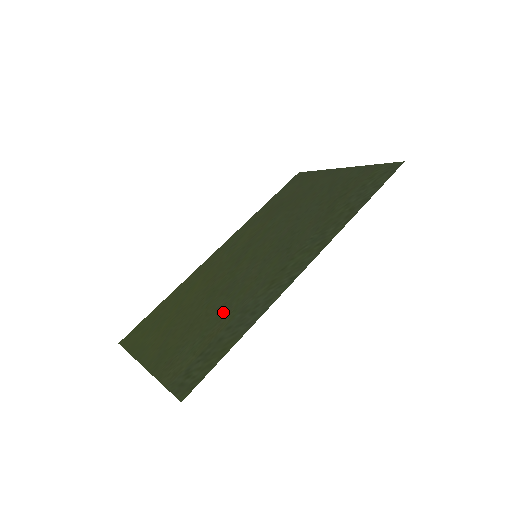
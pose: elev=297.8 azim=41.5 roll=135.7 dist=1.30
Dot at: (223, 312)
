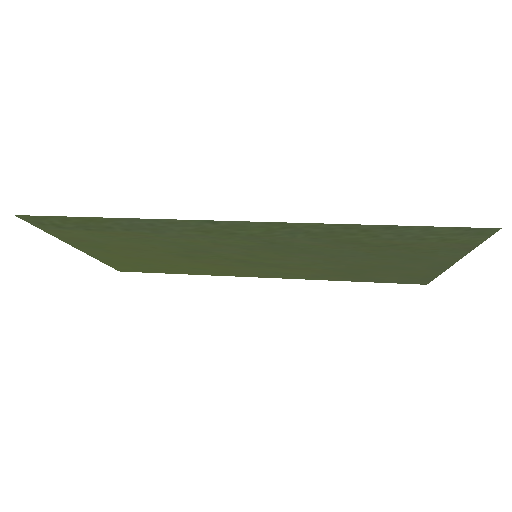
Dot at: (156, 240)
